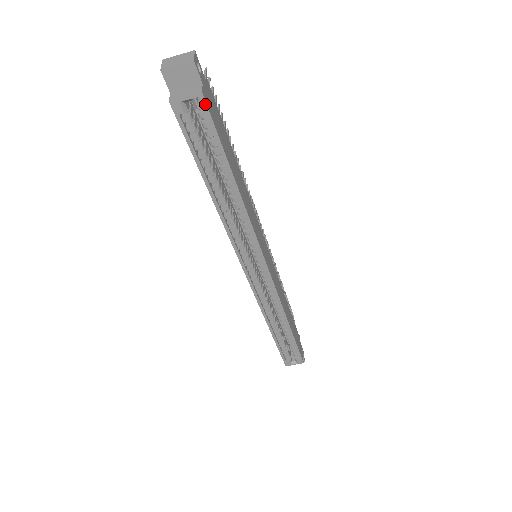
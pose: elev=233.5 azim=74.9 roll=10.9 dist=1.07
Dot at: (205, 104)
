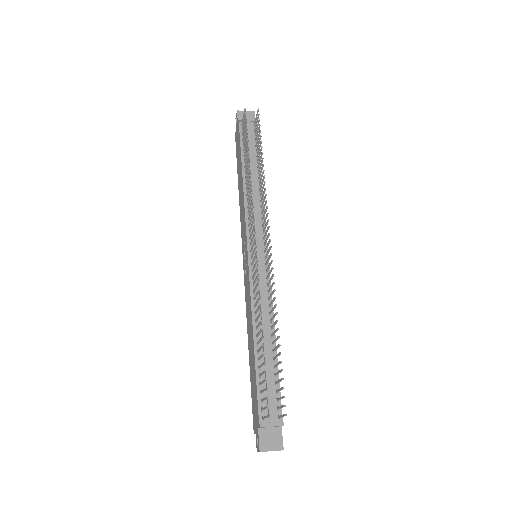
Dot at: occluded
